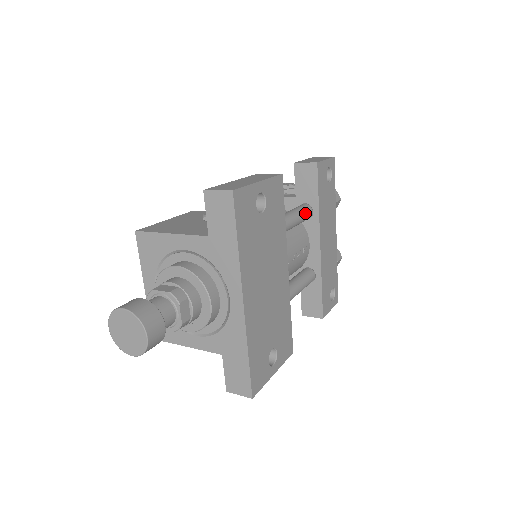
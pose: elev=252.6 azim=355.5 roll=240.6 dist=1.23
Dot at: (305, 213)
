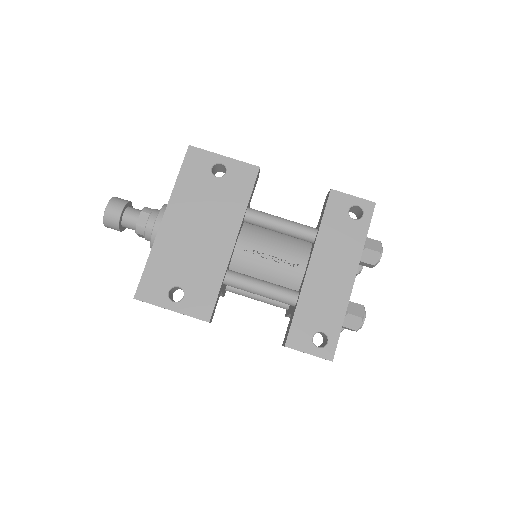
Dot at: (301, 227)
